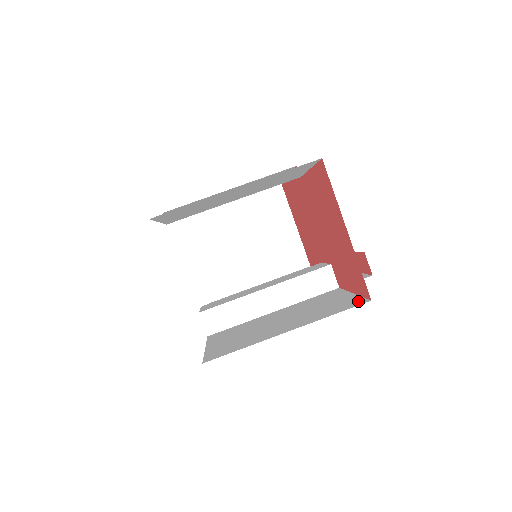
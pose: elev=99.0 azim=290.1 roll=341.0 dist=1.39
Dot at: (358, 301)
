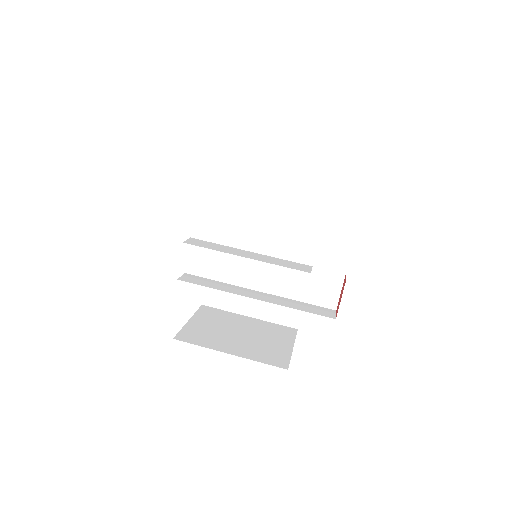
Dot at: occluded
